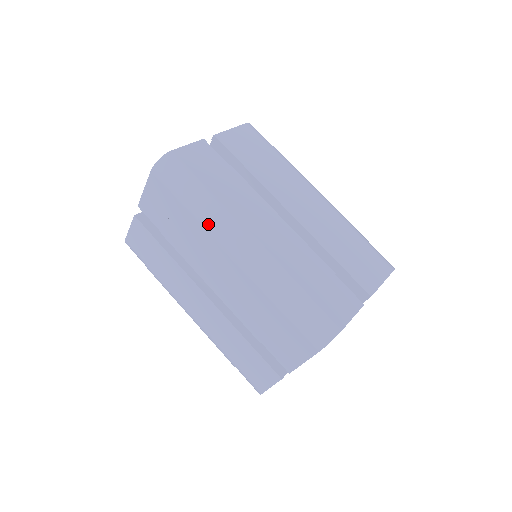
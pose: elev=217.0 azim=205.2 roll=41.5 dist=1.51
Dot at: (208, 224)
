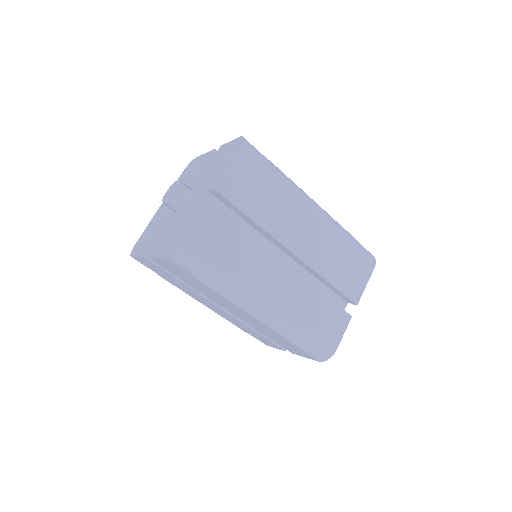
Dot at: (228, 297)
